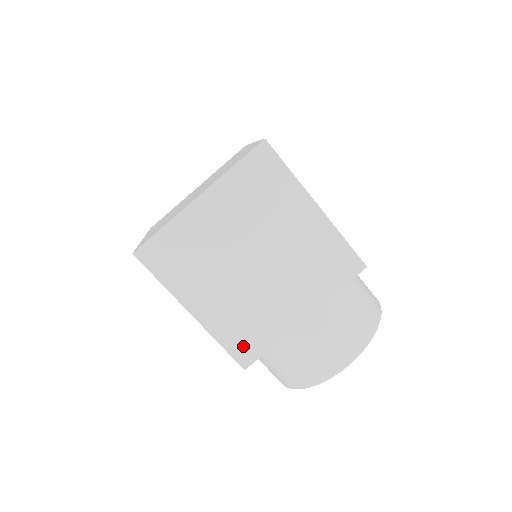
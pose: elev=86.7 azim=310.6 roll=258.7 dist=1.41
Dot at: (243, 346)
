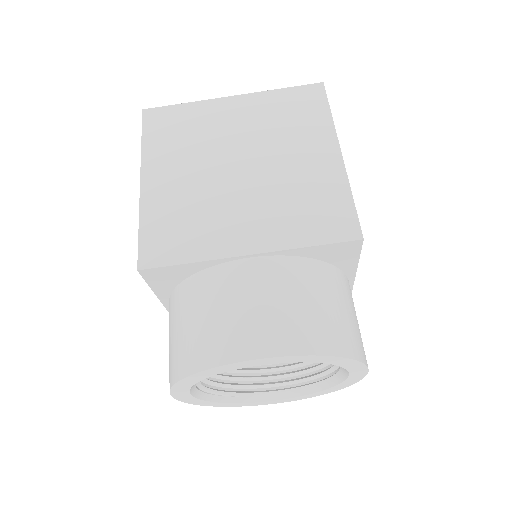
Dot at: (159, 242)
